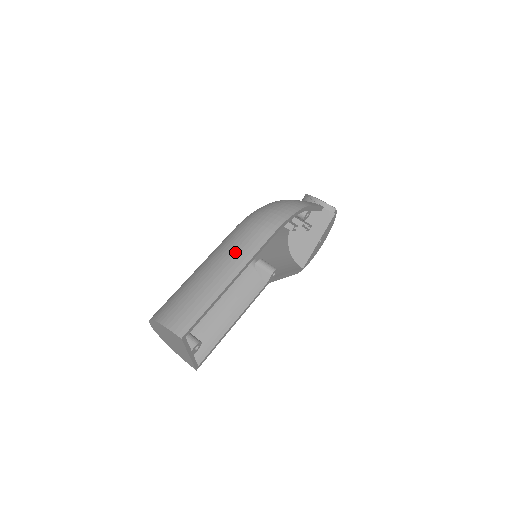
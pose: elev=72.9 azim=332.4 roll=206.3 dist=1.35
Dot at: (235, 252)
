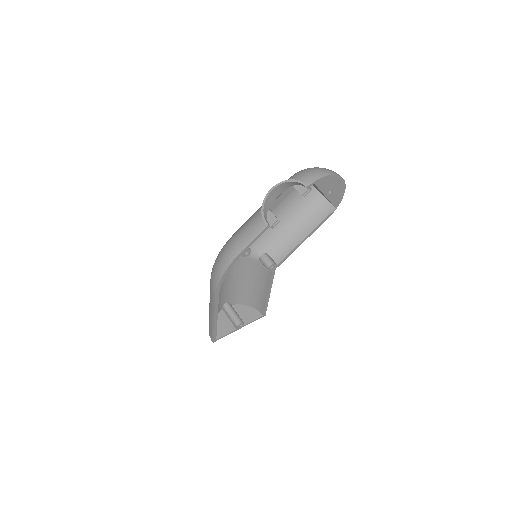
Dot at: (210, 301)
